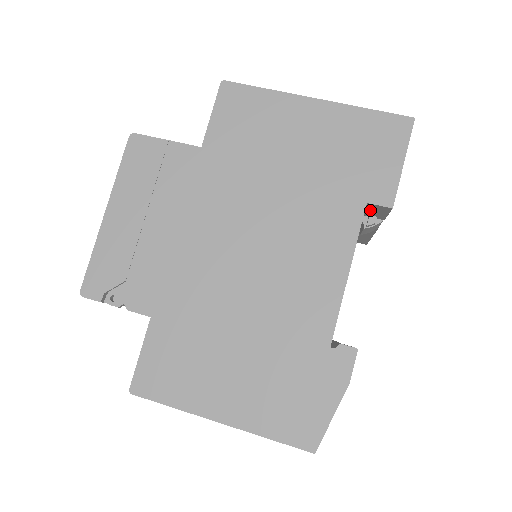
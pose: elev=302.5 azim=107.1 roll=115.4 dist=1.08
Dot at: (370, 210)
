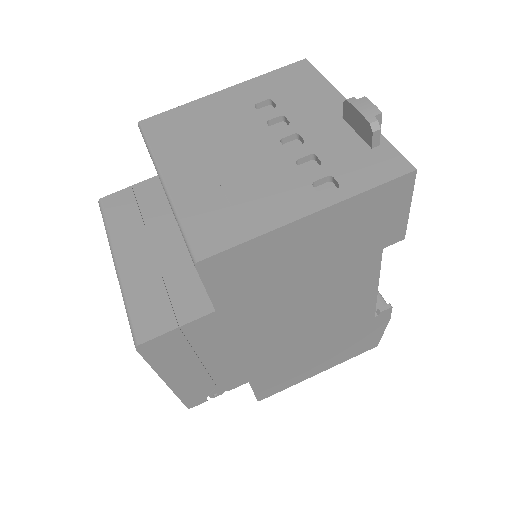
Dot at: occluded
